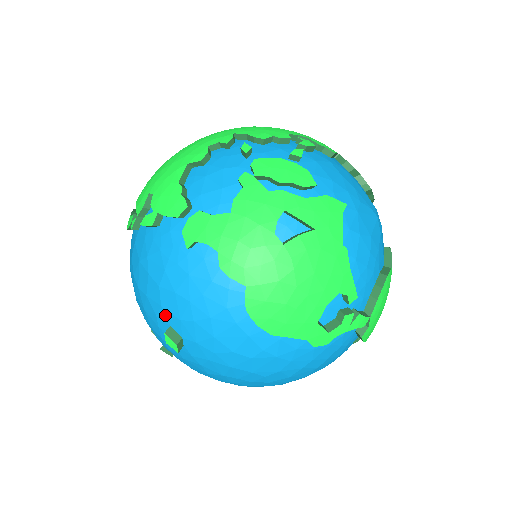
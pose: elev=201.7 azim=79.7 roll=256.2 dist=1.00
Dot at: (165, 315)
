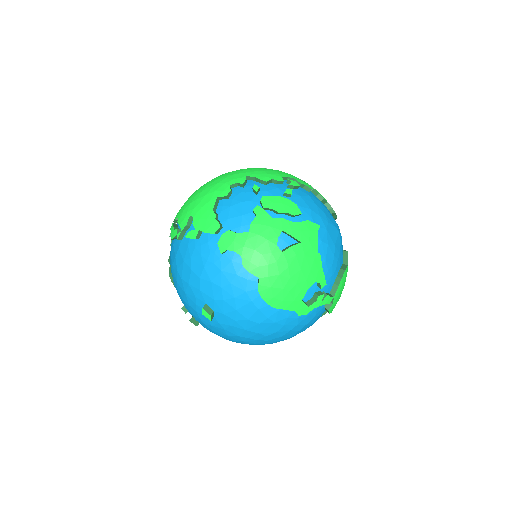
Dot at: (203, 296)
